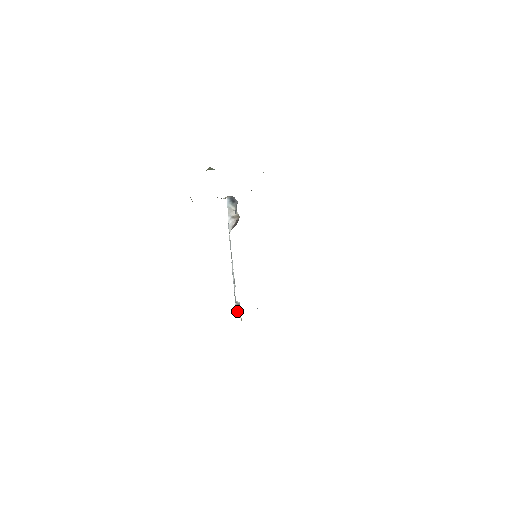
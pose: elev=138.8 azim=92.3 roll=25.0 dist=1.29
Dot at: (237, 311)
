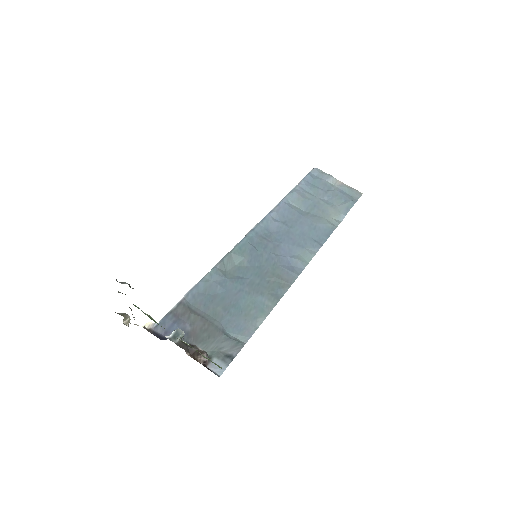
Dot at: occluded
